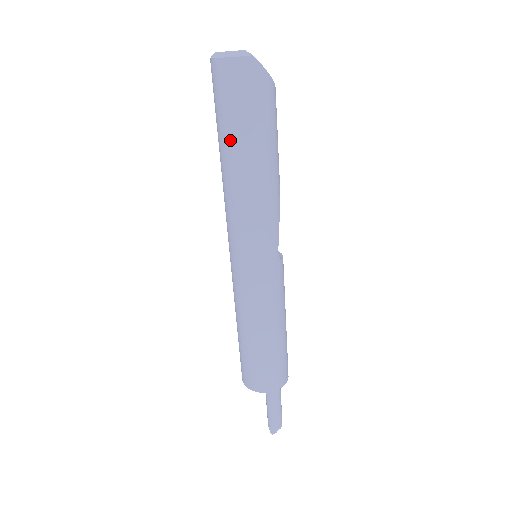
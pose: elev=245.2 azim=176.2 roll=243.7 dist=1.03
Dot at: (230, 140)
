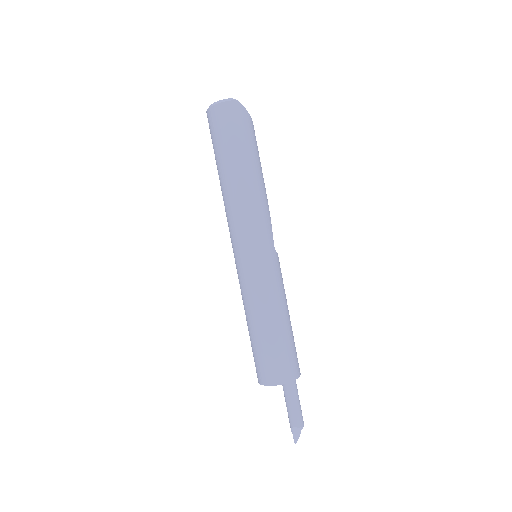
Dot at: (228, 158)
